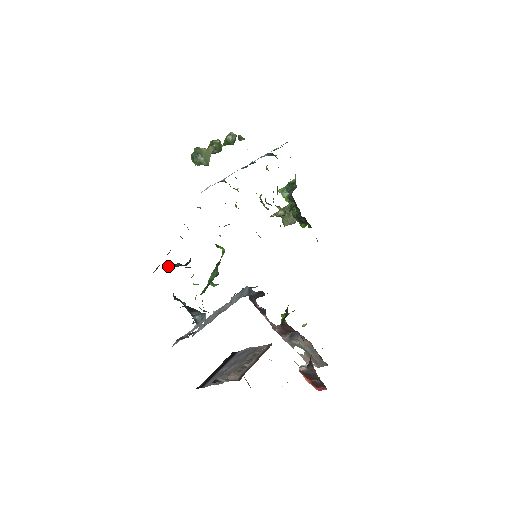
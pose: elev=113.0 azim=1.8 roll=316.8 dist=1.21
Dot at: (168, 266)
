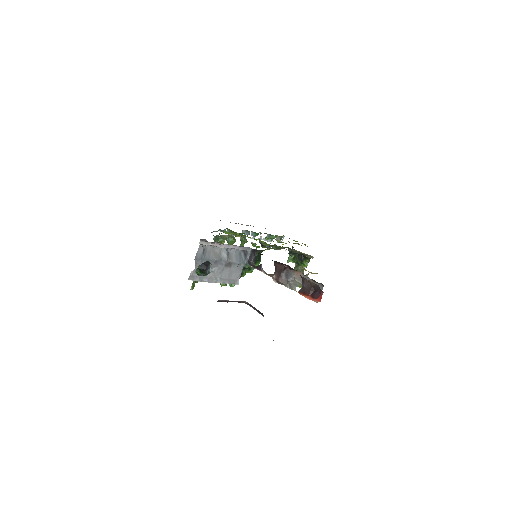
Dot at: occluded
